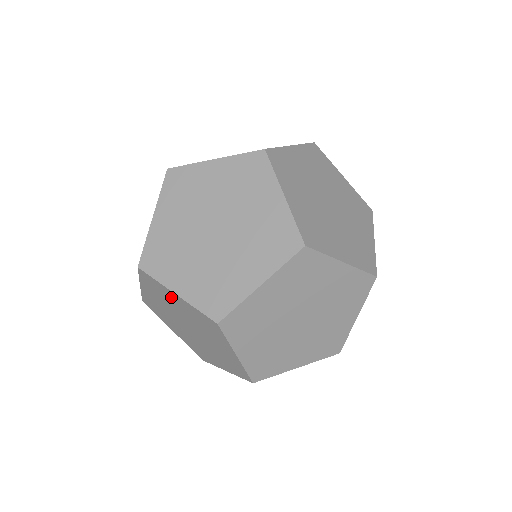
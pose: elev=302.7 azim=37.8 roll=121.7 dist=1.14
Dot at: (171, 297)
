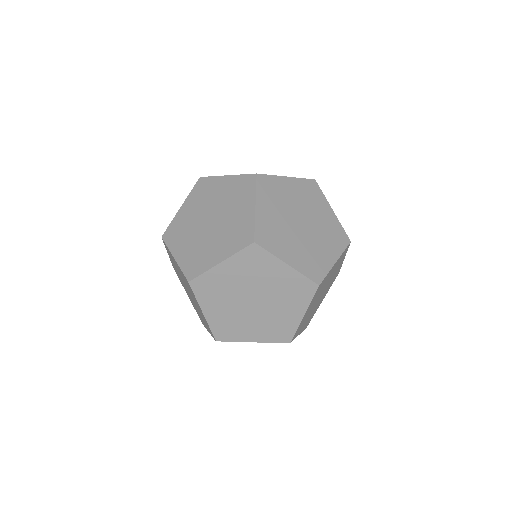
Dot at: (175, 262)
